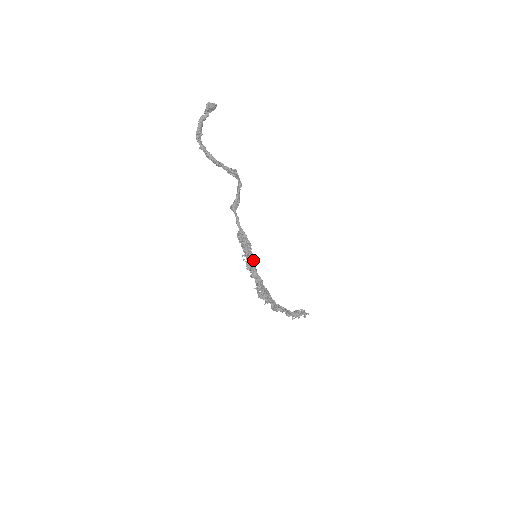
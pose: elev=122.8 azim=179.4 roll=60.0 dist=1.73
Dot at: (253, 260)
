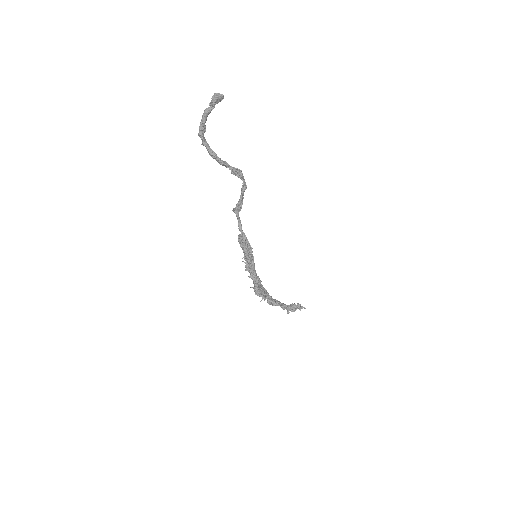
Dot at: (253, 261)
